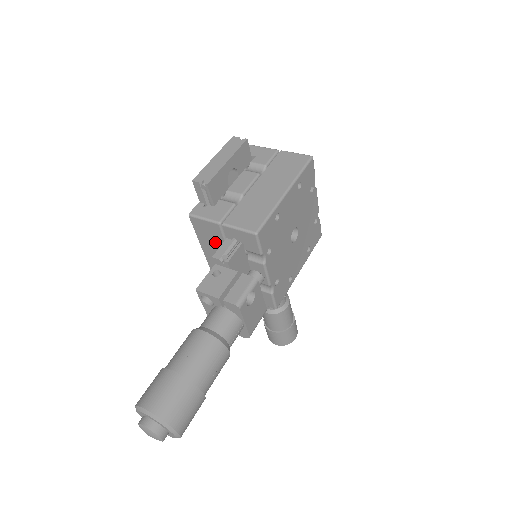
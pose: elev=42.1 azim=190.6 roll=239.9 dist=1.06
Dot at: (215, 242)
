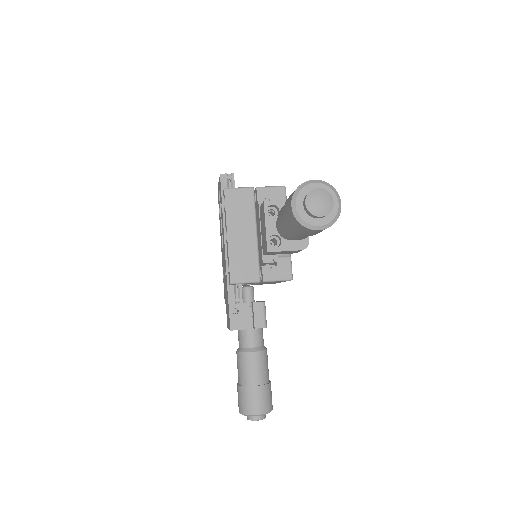
Dot at: (244, 211)
